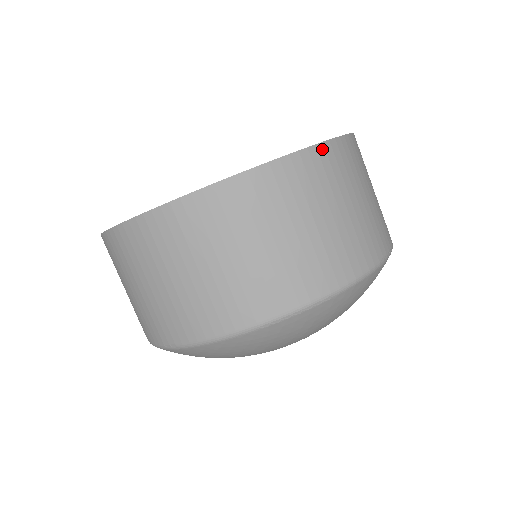
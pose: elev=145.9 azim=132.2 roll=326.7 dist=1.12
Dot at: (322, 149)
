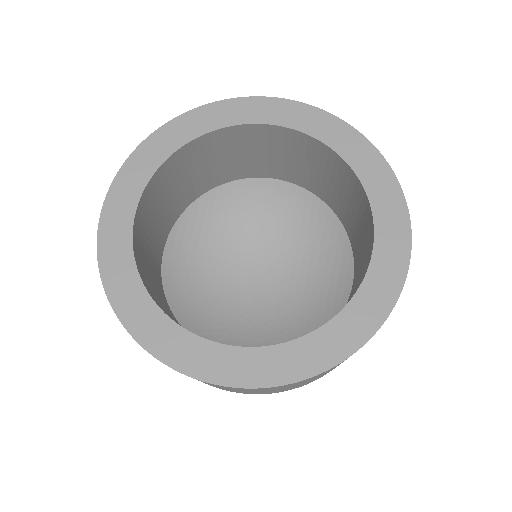
Dot at: (223, 386)
